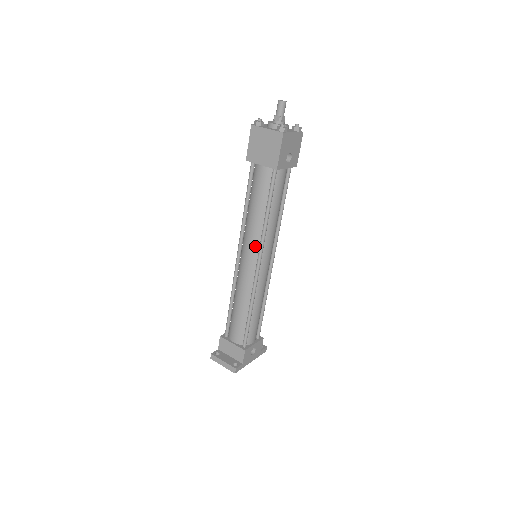
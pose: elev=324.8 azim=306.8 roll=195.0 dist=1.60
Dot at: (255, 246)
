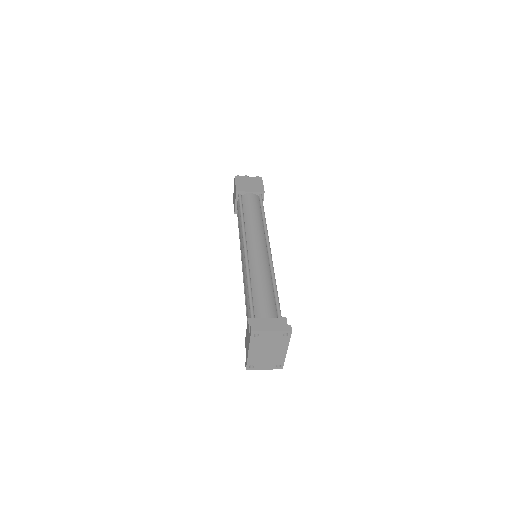
Dot at: (261, 236)
